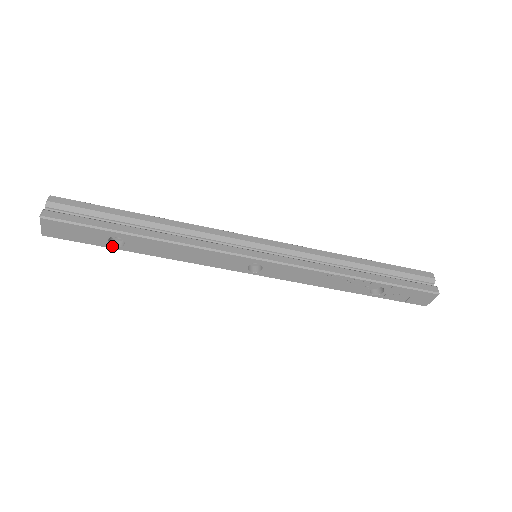
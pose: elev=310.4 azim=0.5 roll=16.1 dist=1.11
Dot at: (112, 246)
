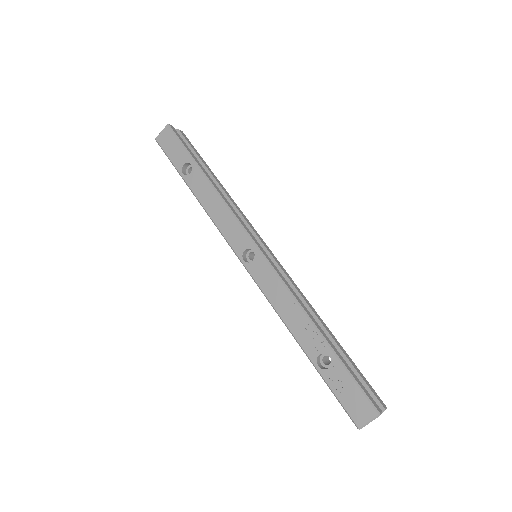
Dot at: (181, 171)
